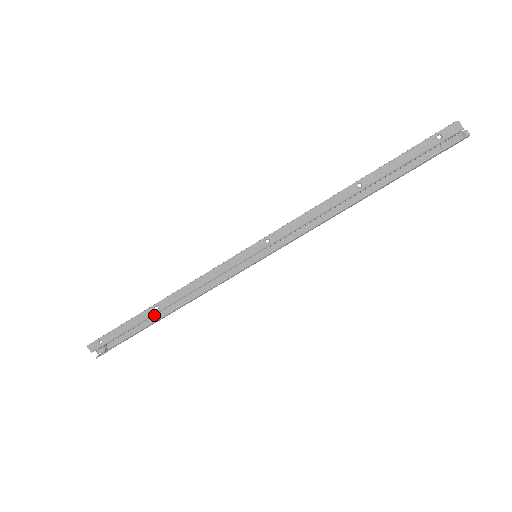
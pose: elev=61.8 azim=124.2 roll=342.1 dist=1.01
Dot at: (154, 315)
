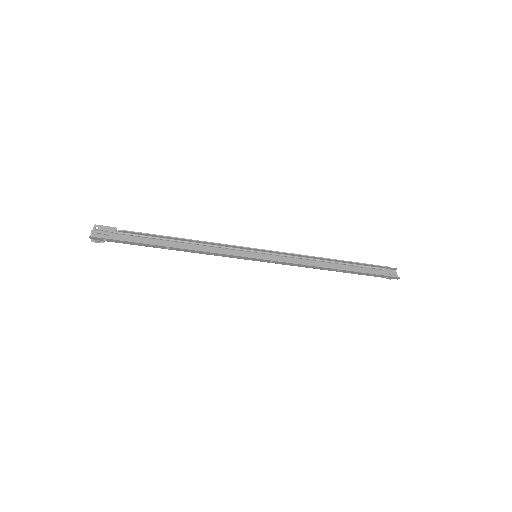
Dot at: (158, 240)
